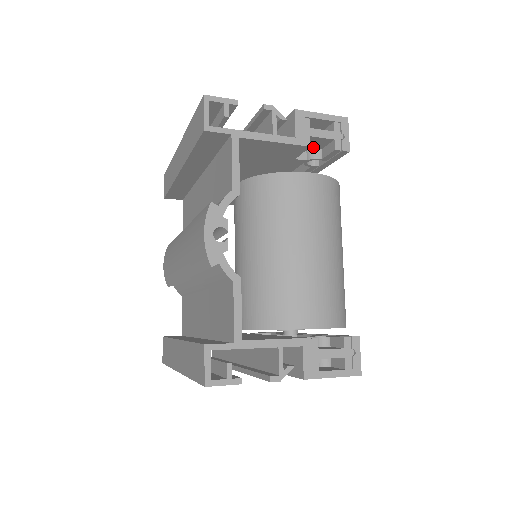
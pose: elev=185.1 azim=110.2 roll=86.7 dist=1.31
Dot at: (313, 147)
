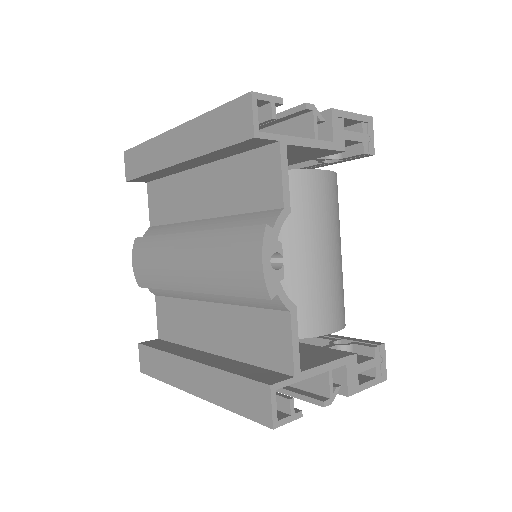
Dot at: occluded
